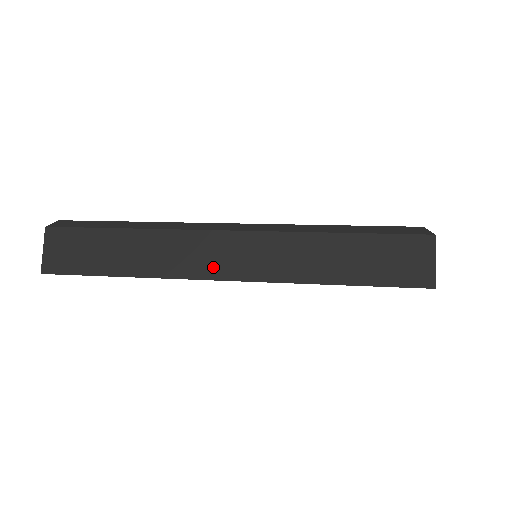
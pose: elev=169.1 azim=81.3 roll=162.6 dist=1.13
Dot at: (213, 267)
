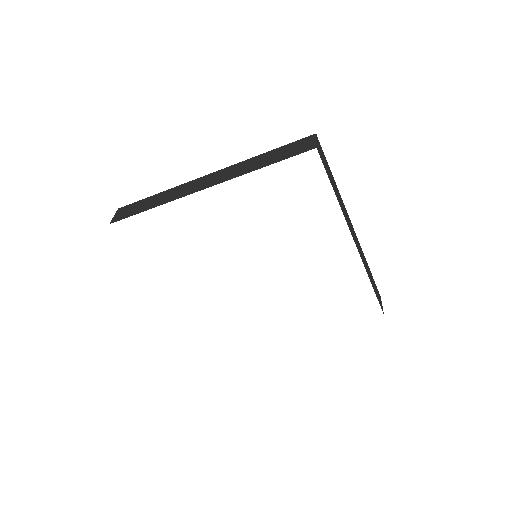
Dot at: (198, 188)
